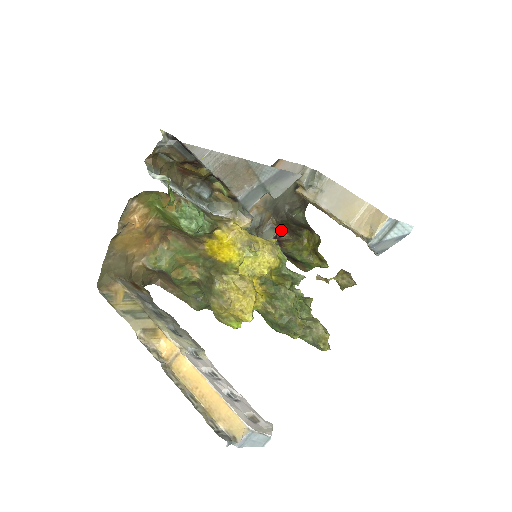
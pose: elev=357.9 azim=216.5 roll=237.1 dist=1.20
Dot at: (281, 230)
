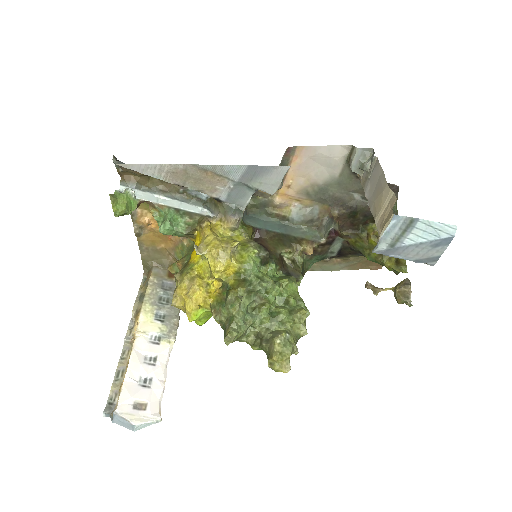
Dot at: (338, 224)
